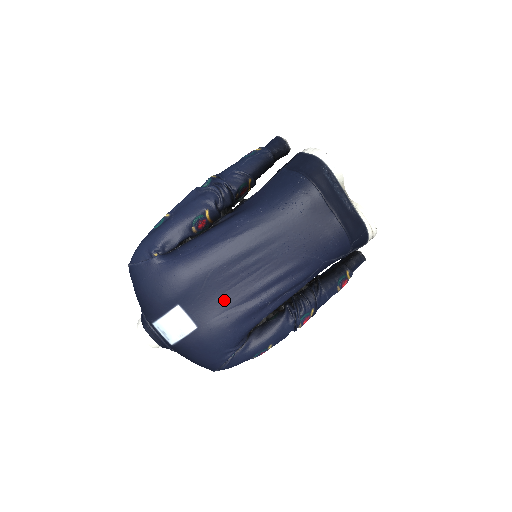
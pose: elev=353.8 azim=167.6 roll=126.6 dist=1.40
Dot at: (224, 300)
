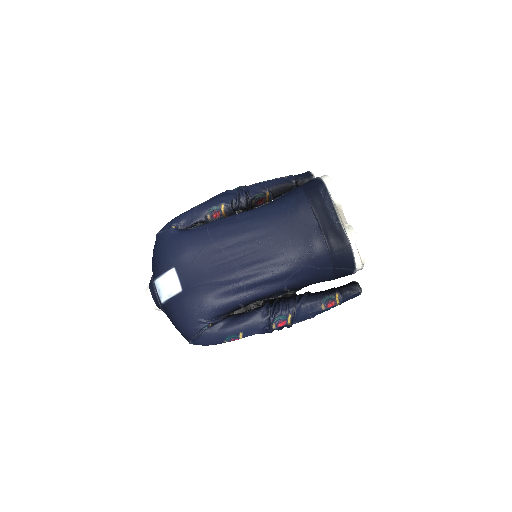
Dot at: (209, 273)
